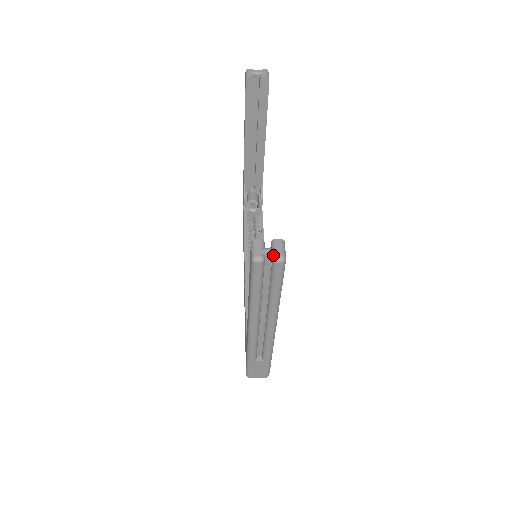
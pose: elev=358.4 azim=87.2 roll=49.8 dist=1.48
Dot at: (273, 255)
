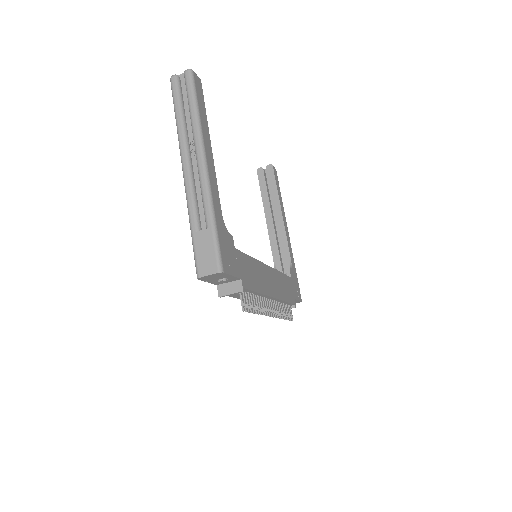
Dot at: occluded
